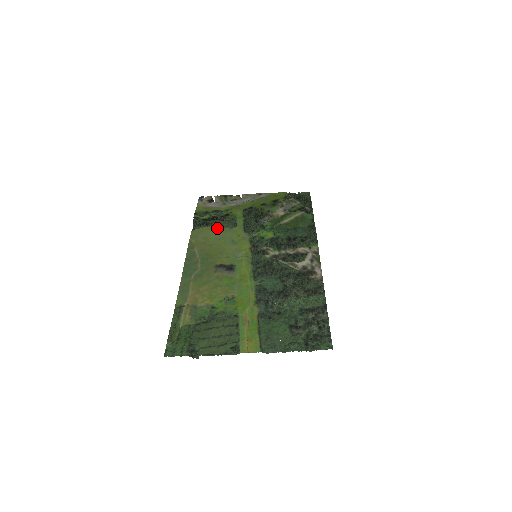
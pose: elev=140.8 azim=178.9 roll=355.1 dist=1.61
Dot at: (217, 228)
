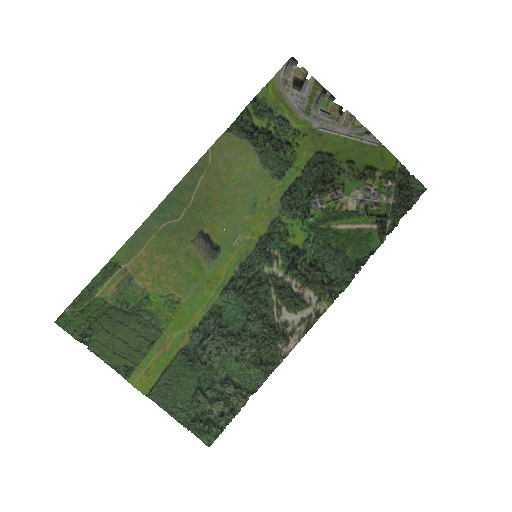
Dot at: (257, 159)
